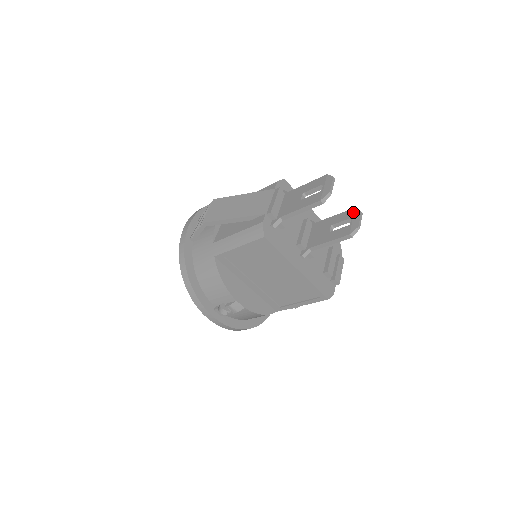
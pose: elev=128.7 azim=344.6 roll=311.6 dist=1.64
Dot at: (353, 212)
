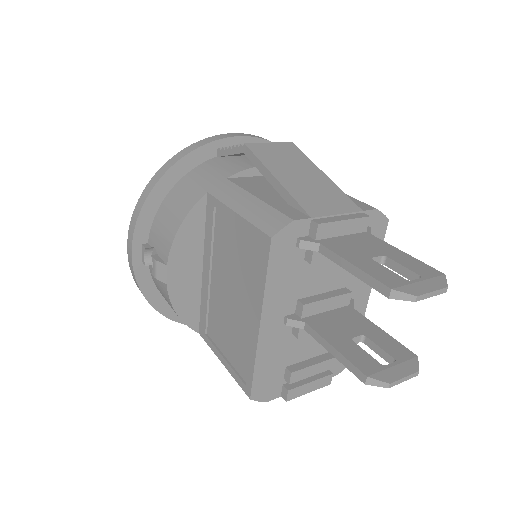
Dot at: (409, 358)
